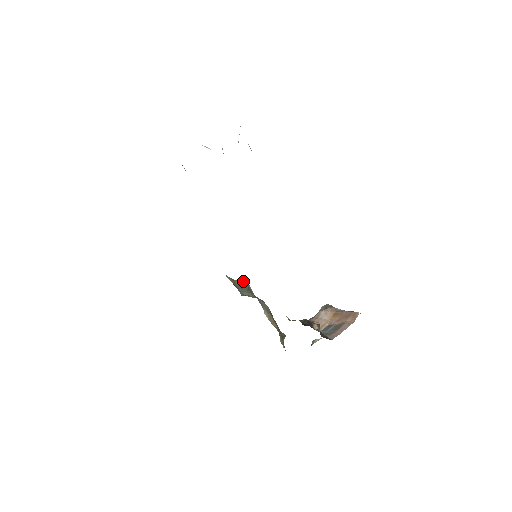
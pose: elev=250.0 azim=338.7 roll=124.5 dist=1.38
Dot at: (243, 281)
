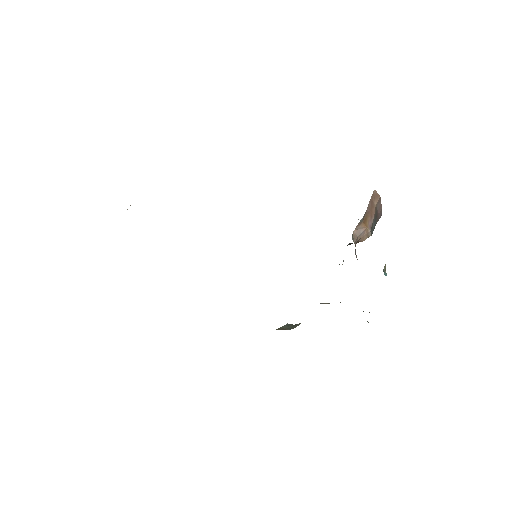
Dot at: (283, 326)
